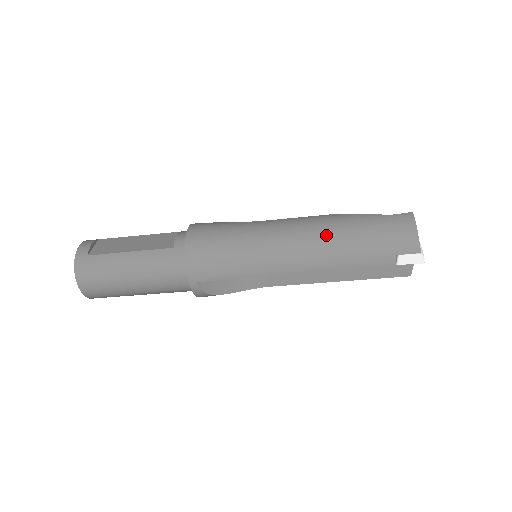
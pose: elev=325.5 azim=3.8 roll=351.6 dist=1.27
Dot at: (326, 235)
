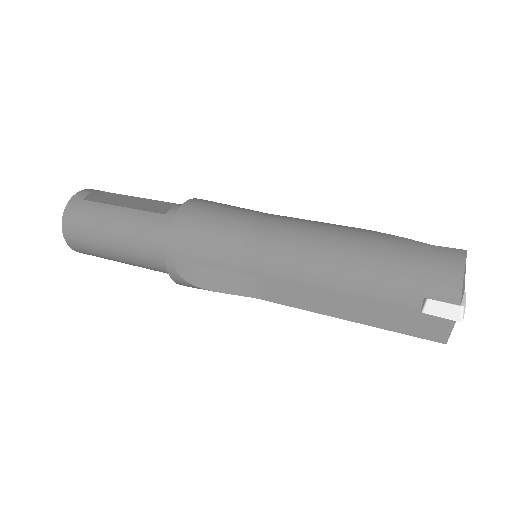
Dot at: (338, 245)
